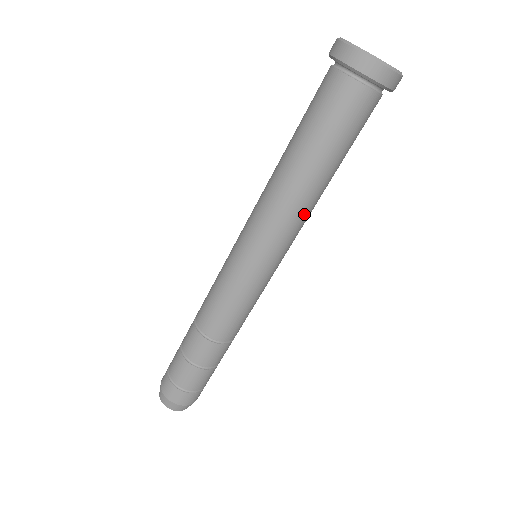
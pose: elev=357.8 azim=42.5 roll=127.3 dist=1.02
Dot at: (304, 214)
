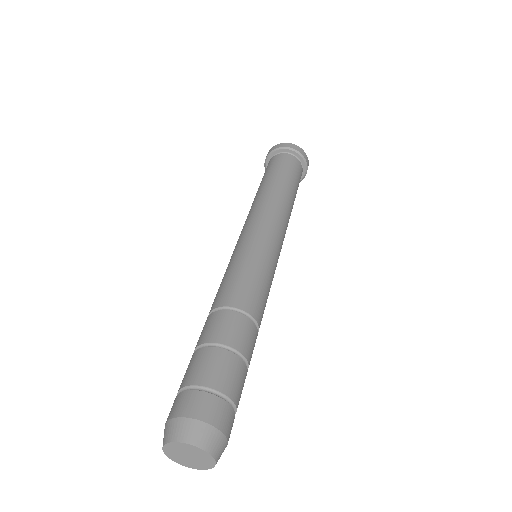
Dot at: (288, 222)
